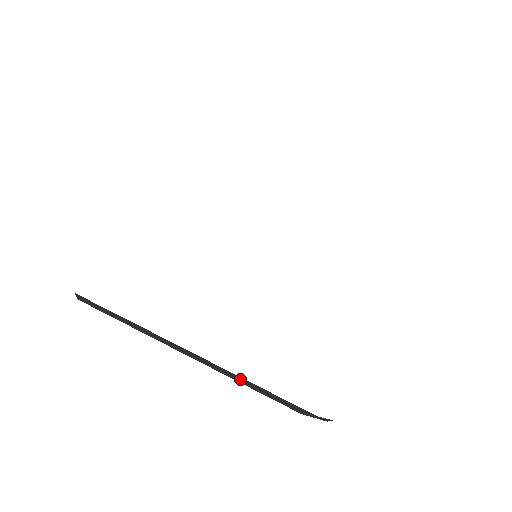
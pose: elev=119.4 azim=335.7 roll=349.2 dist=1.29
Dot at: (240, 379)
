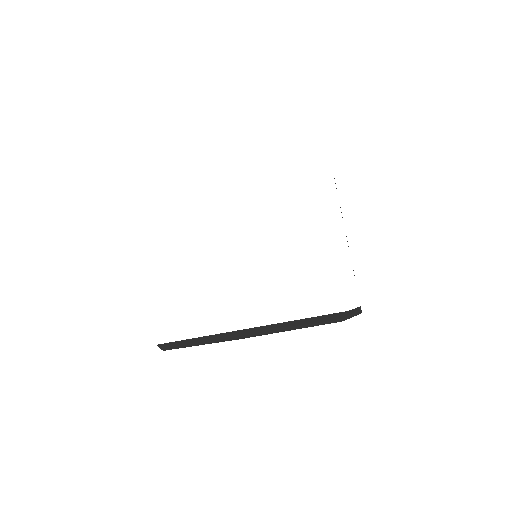
Dot at: (287, 325)
